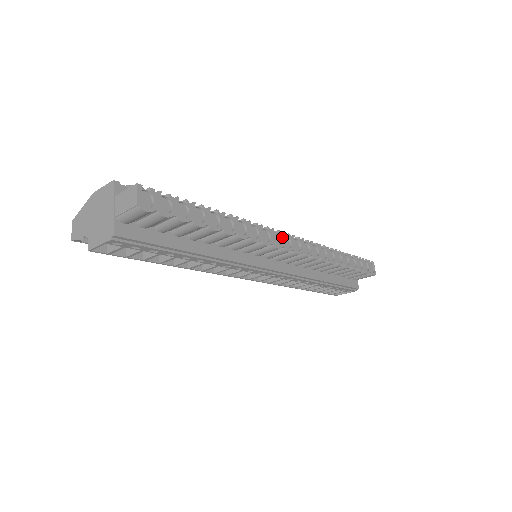
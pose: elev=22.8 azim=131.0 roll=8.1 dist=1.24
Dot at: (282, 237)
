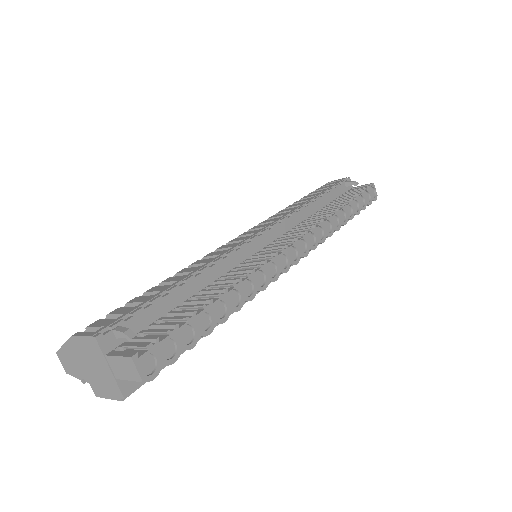
Dot at: (287, 253)
